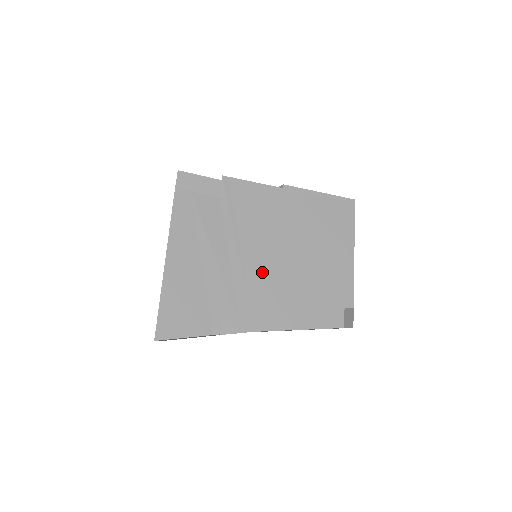
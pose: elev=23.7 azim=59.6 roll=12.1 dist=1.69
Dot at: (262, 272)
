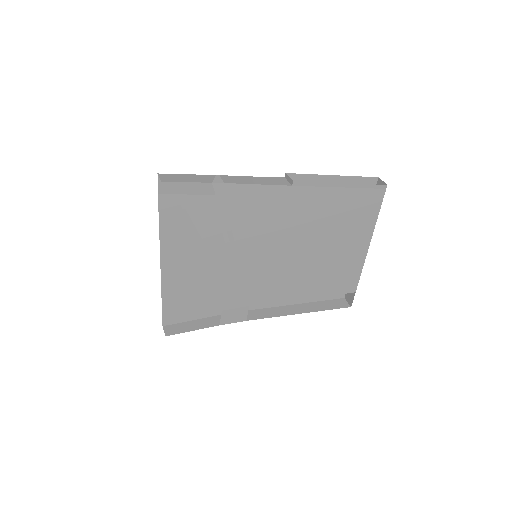
Dot at: (261, 275)
